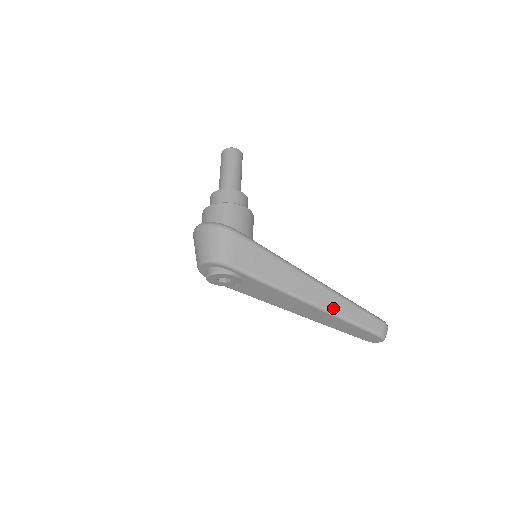
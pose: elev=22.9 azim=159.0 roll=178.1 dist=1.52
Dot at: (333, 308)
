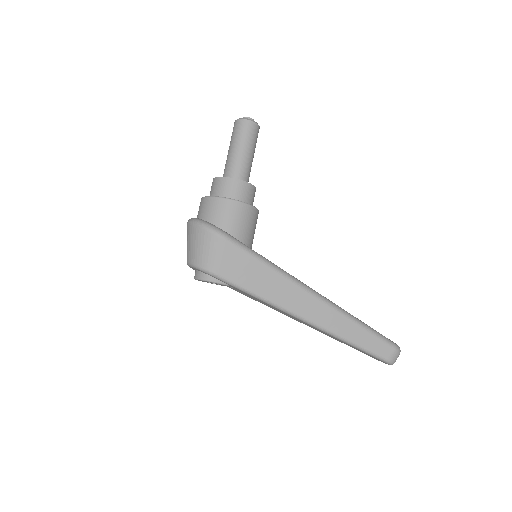
Dot at: (333, 328)
